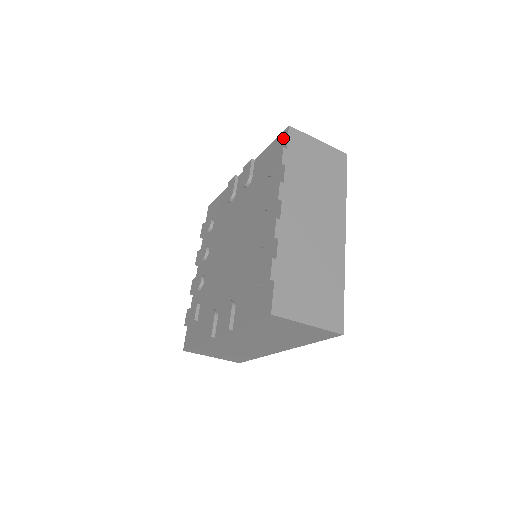
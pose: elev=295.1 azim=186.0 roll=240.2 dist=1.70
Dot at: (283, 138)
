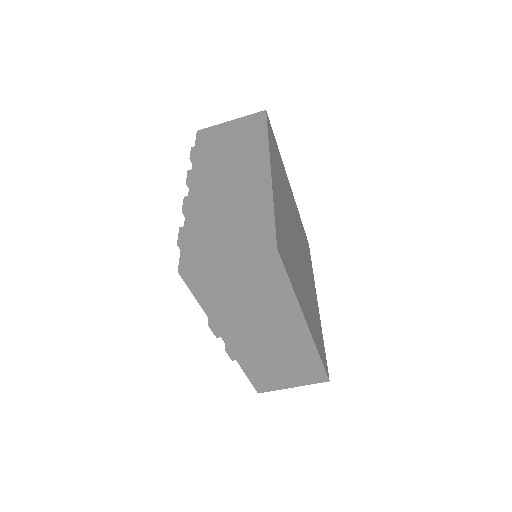
Dot at: occluded
